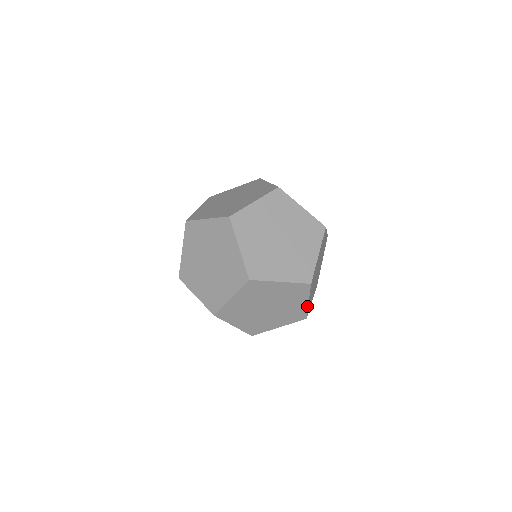
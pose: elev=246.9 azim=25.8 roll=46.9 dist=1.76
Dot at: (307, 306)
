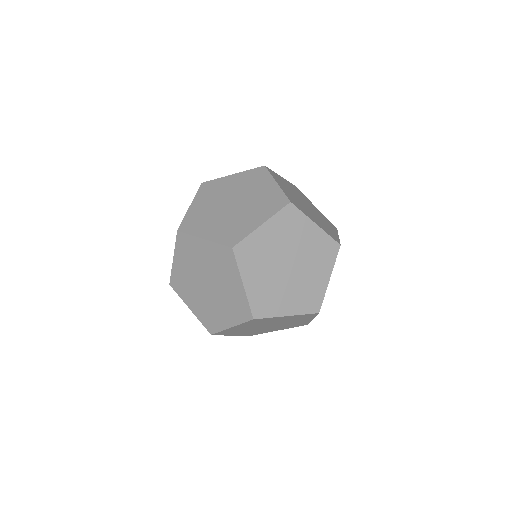
Dot at: occluded
